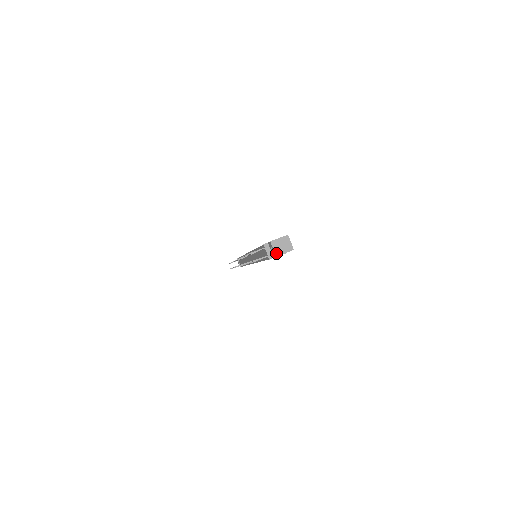
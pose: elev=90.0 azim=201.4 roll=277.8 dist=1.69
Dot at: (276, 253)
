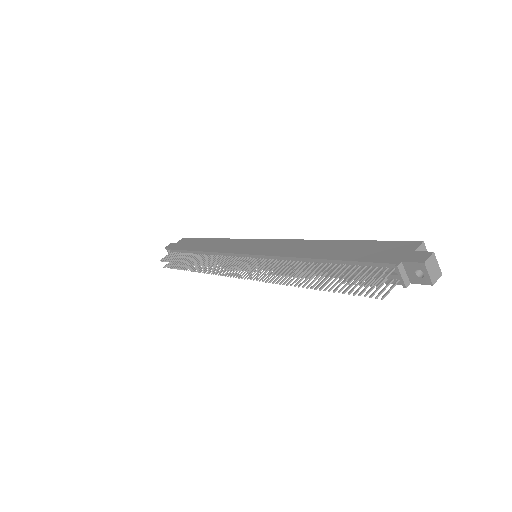
Dot at: (432, 279)
